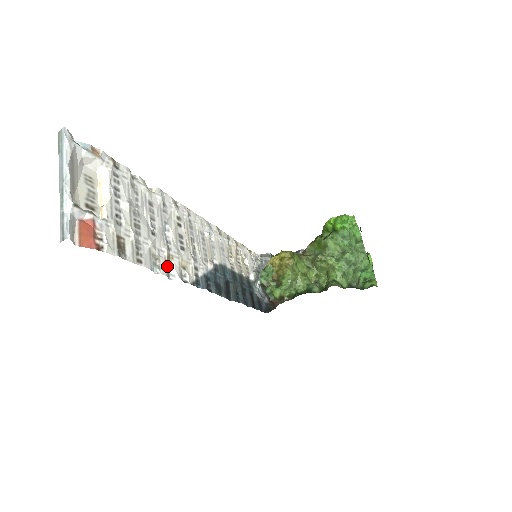
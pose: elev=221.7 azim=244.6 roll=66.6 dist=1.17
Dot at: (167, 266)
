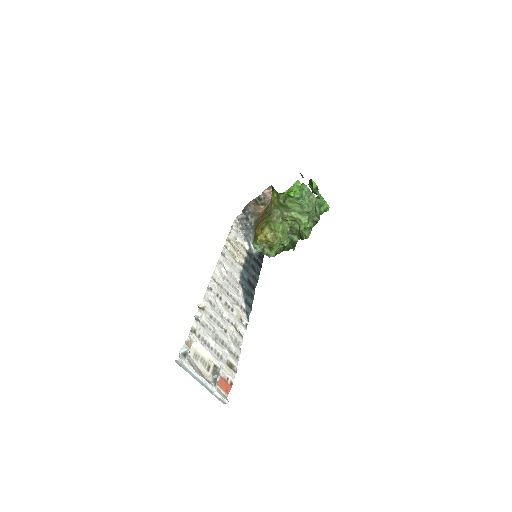
Dot at: (239, 333)
